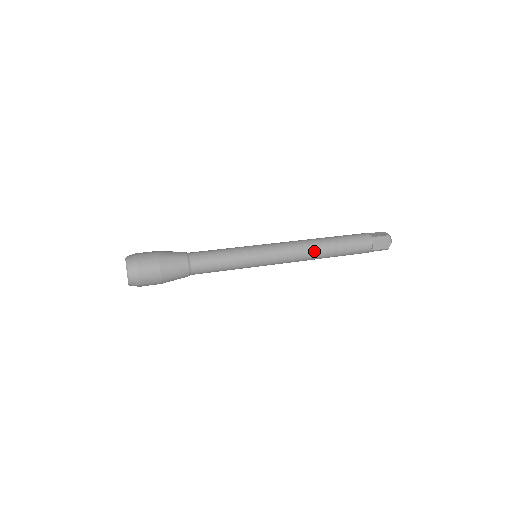
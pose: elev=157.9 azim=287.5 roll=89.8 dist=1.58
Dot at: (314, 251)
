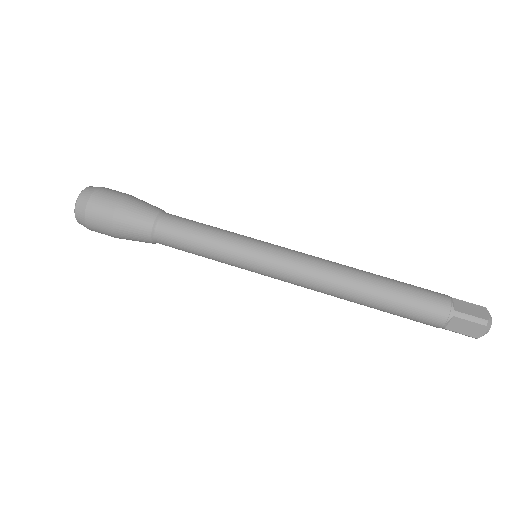
Dot at: (341, 289)
